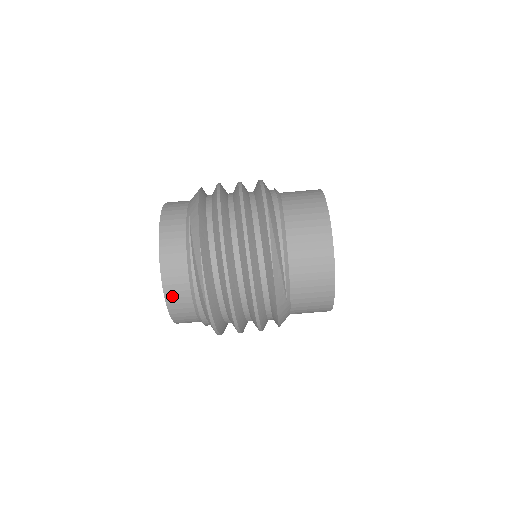
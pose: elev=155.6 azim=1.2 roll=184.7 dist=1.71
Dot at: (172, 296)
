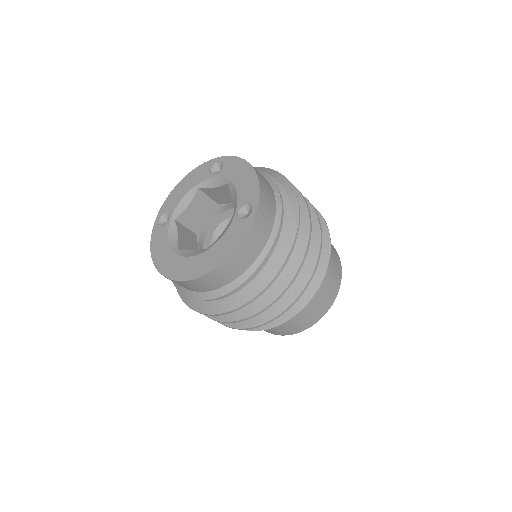
Dot at: (260, 219)
